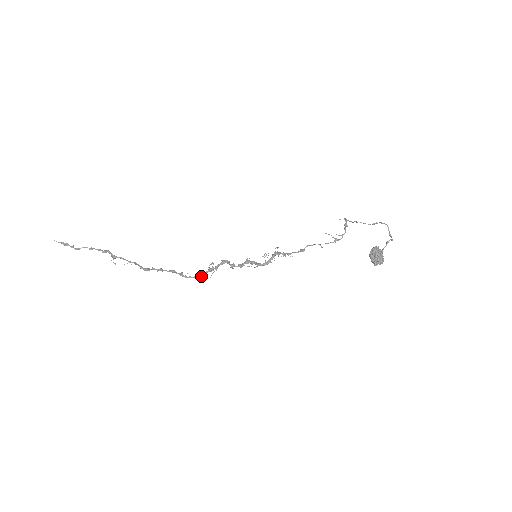
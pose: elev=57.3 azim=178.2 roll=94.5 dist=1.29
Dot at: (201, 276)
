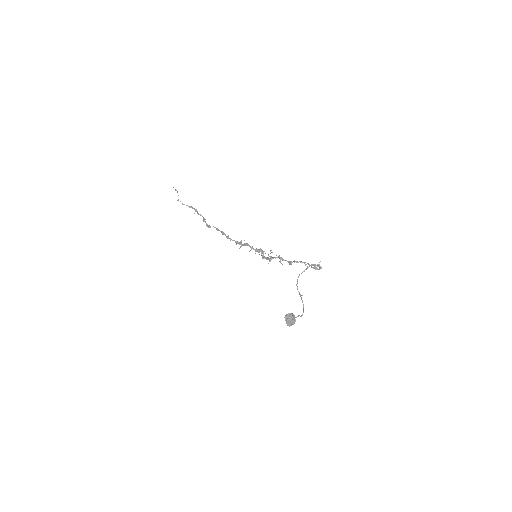
Dot at: occluded
